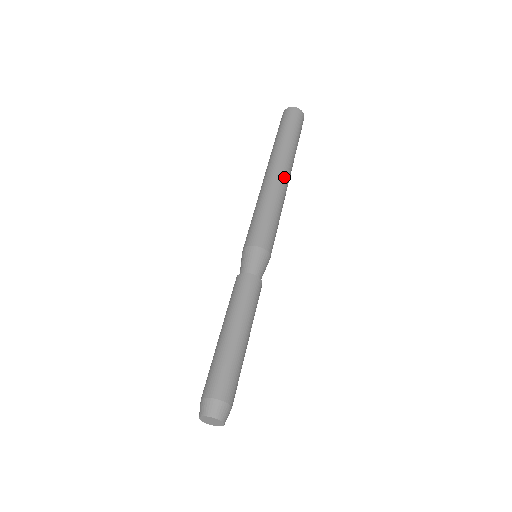
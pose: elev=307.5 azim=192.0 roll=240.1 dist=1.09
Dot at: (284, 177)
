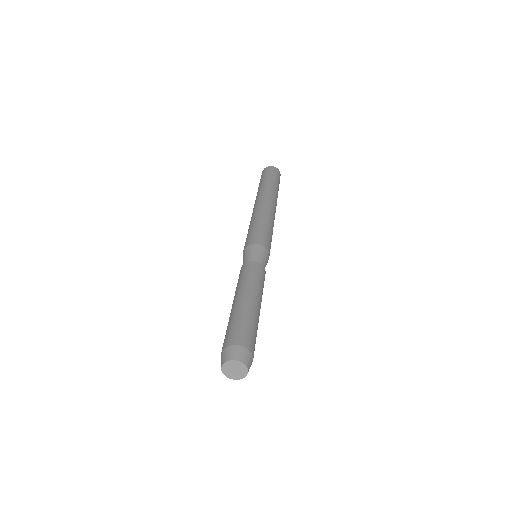
Dot at: (274, 208)
